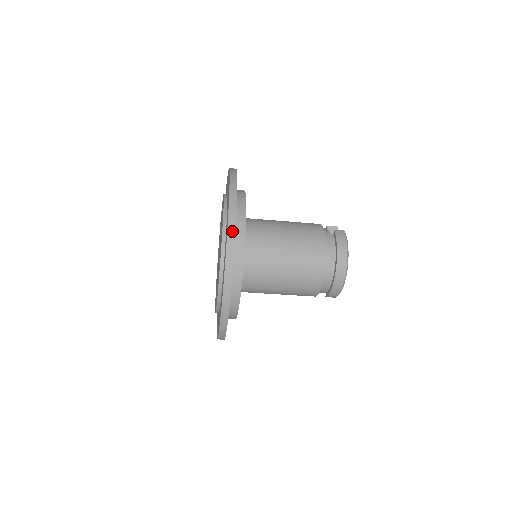
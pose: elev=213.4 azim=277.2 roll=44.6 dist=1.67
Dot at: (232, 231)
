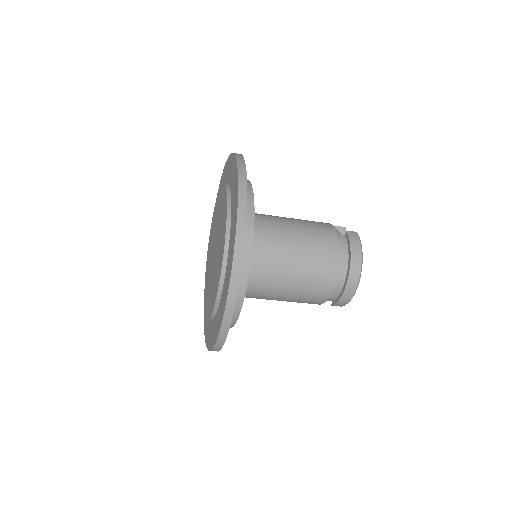
Dot at: (242, 226)
